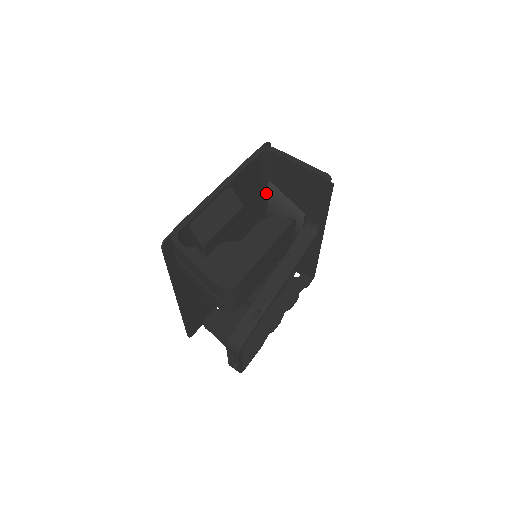
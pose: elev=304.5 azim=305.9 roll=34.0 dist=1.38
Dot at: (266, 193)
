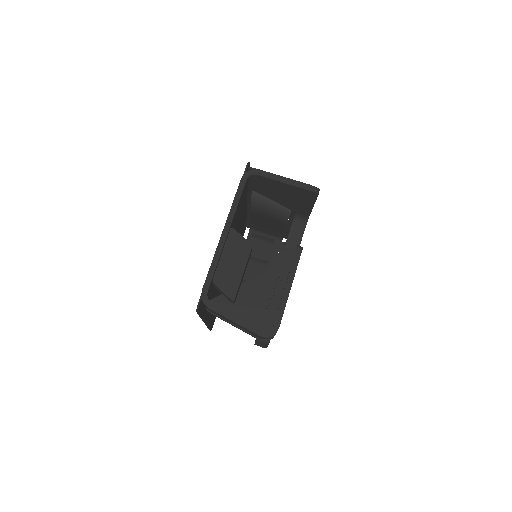
Dot at: (248, 194)
